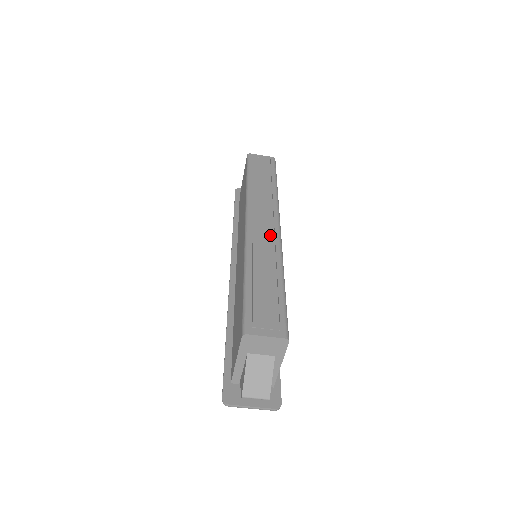
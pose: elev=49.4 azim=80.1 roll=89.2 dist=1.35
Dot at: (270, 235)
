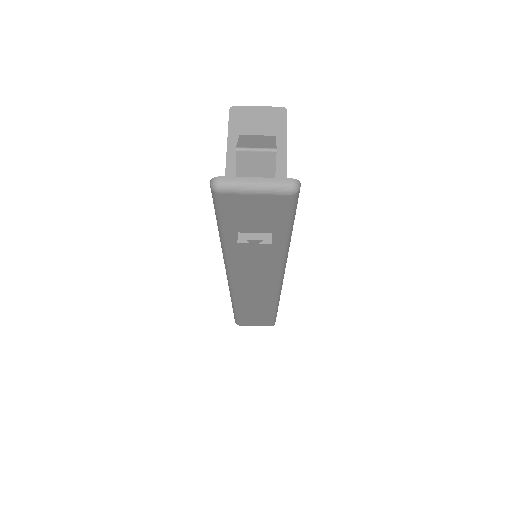
Dot at: occluded
